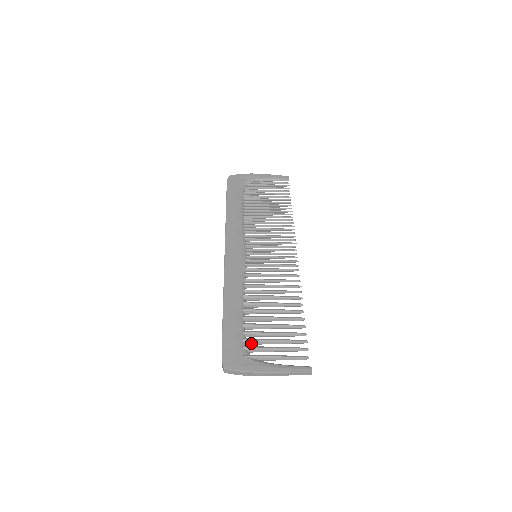
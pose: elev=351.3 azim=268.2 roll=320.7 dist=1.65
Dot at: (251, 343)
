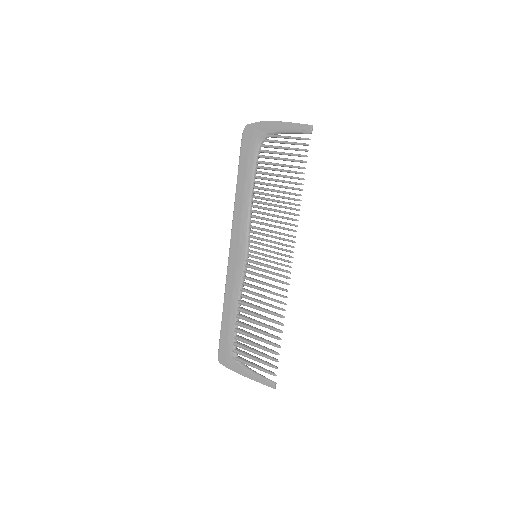
Dot at: (239, 347)
